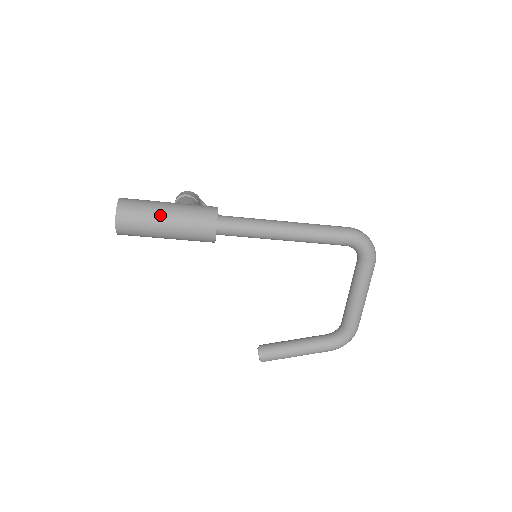
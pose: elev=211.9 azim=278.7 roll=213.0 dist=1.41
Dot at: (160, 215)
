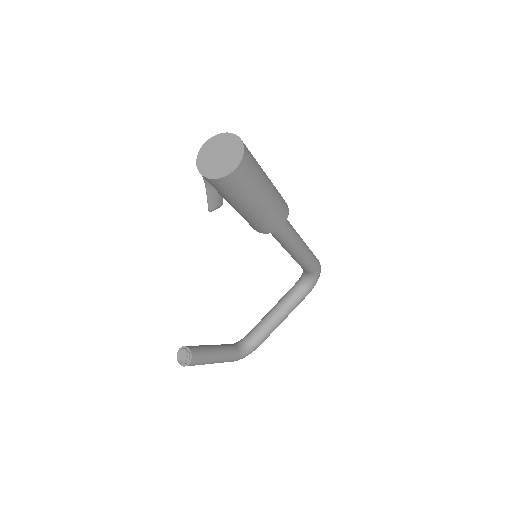
Dot at: (266, 184)
